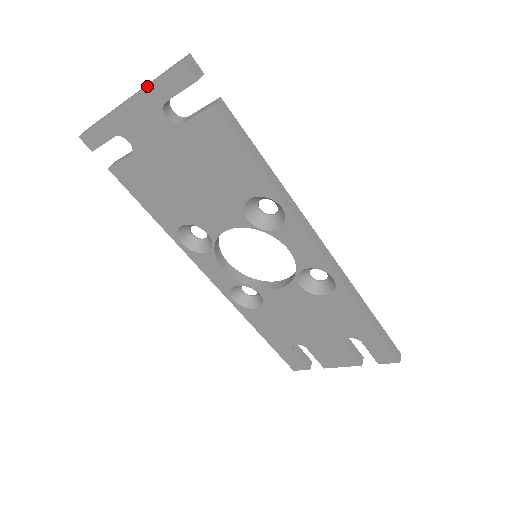
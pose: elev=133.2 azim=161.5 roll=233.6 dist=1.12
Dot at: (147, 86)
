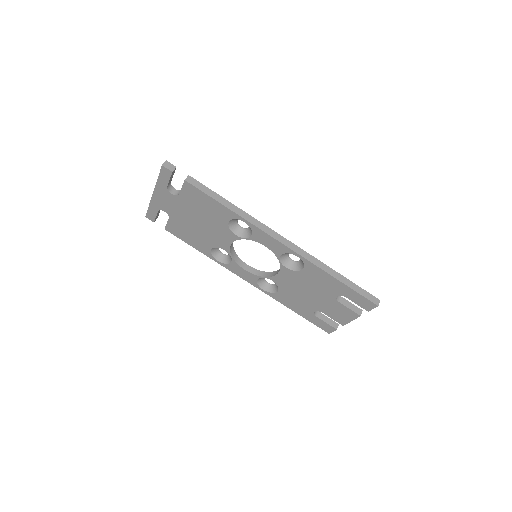
Dot at: (156, 182)
